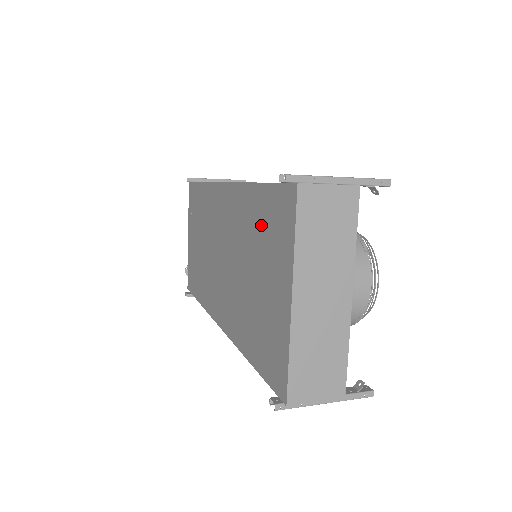
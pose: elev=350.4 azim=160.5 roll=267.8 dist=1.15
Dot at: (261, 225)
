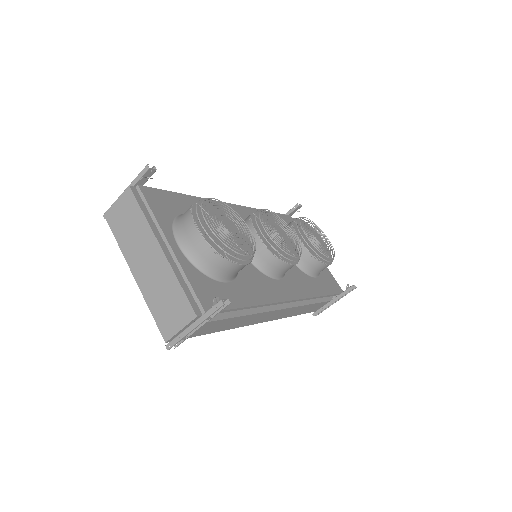
Dot at: occluded
